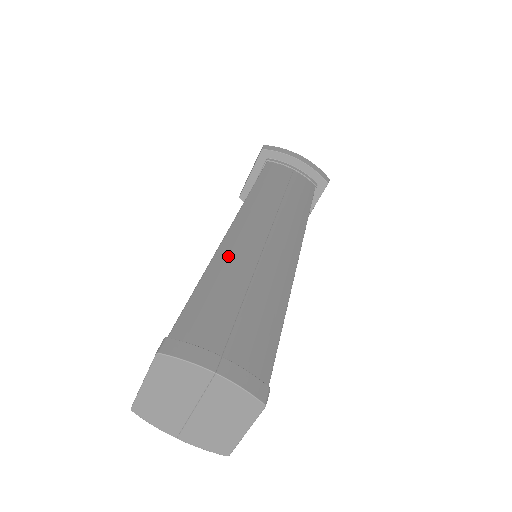
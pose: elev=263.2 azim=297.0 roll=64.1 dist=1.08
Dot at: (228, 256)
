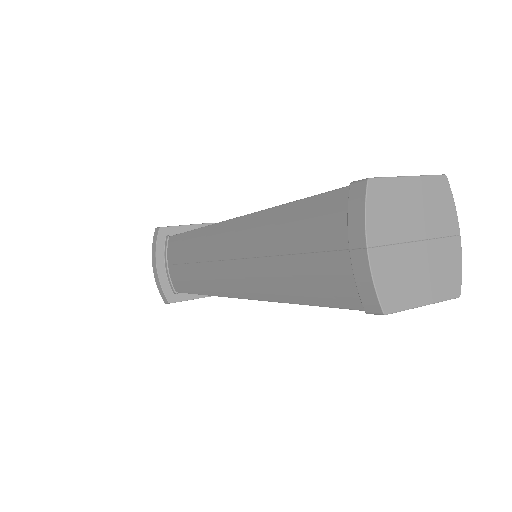
Dot at: occluded
